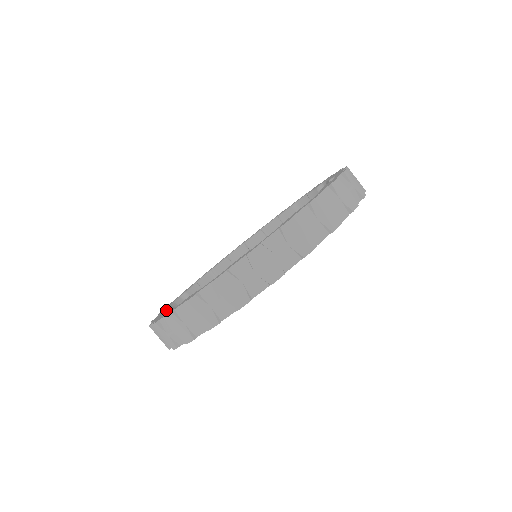
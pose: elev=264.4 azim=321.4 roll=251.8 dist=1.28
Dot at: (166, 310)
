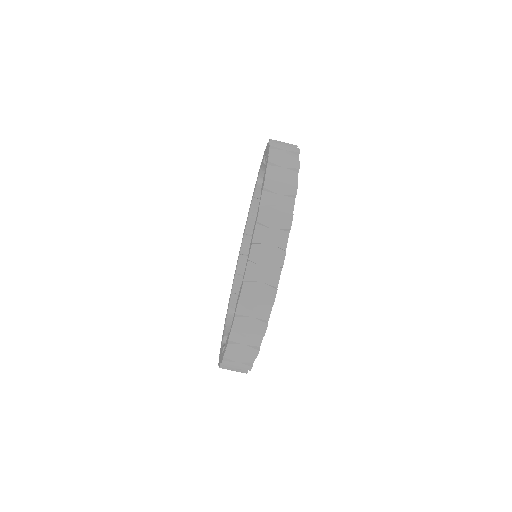
Dot at: occluded
